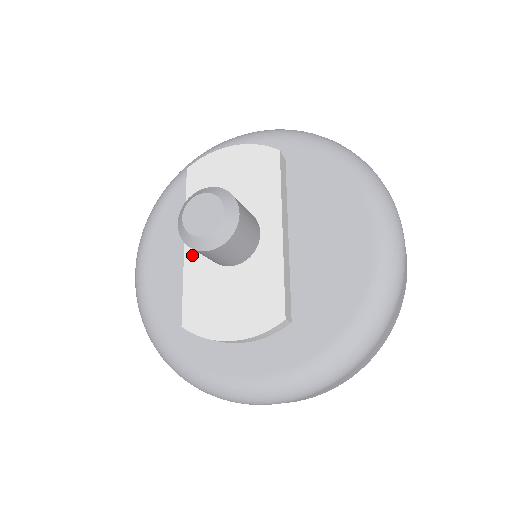
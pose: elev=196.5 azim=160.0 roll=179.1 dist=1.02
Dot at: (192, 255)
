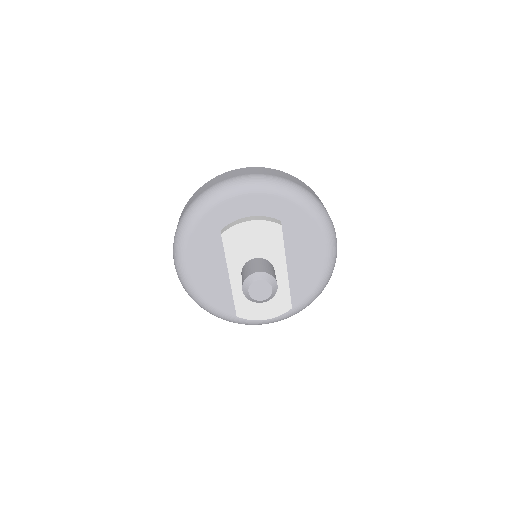
Dot at: (236, 283)
